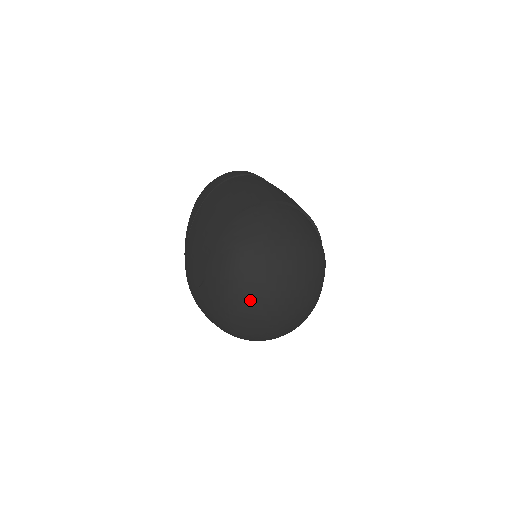
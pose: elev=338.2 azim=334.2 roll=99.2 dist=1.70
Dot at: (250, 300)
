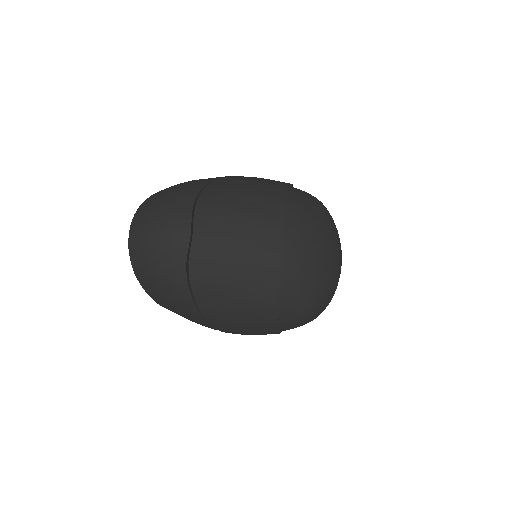
Dot at: occluded
